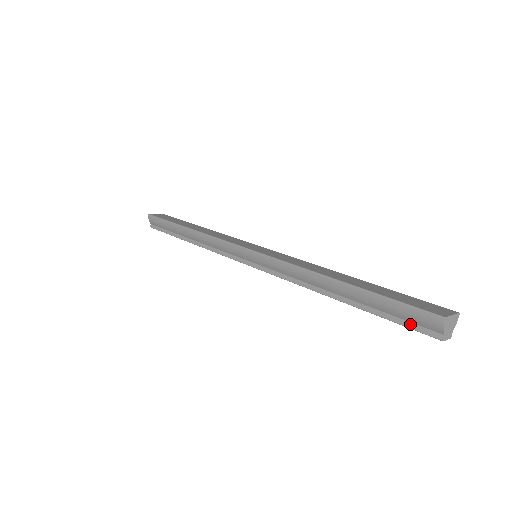
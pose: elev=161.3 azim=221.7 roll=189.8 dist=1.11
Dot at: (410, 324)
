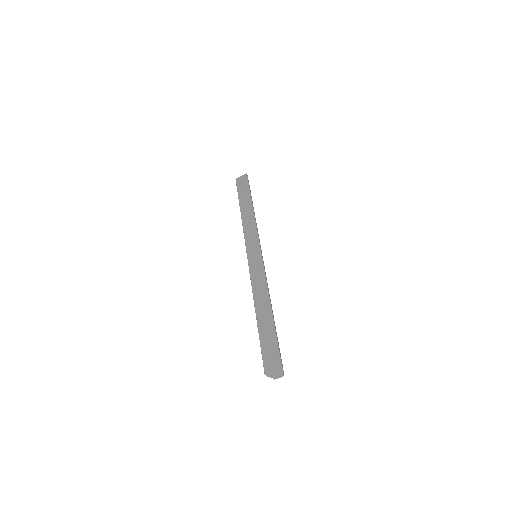
Dot at: occluded
